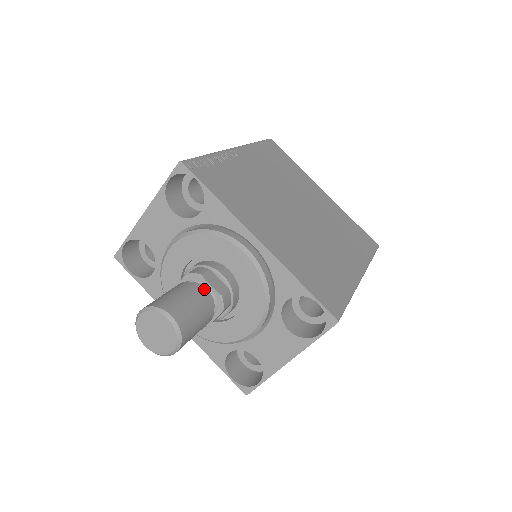
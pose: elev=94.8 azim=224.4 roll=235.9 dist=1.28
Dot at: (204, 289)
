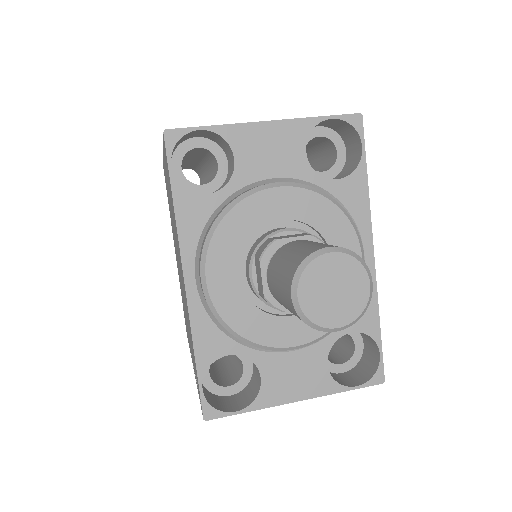
Dot at: occluded
